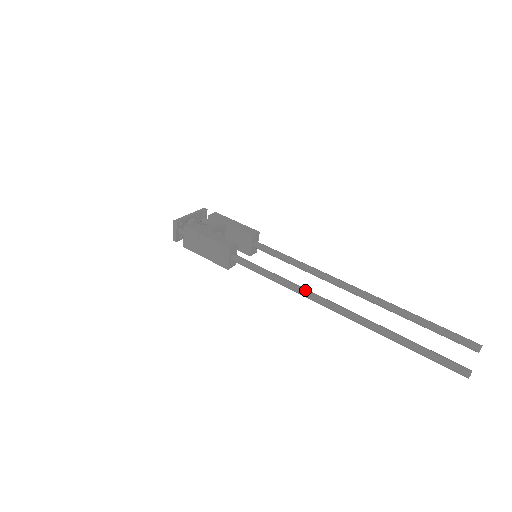
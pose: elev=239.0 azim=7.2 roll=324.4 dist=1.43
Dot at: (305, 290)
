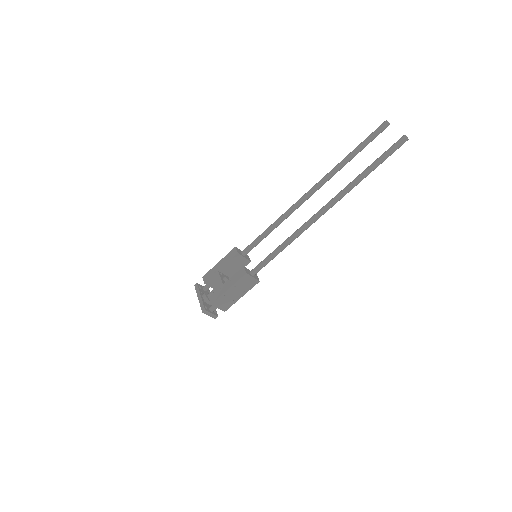
Dot at: (302, 227)
